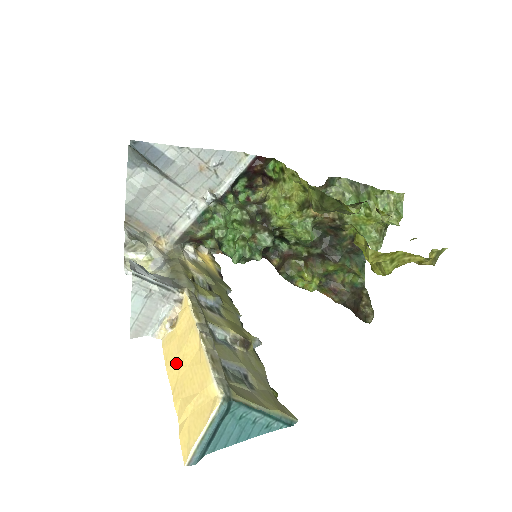
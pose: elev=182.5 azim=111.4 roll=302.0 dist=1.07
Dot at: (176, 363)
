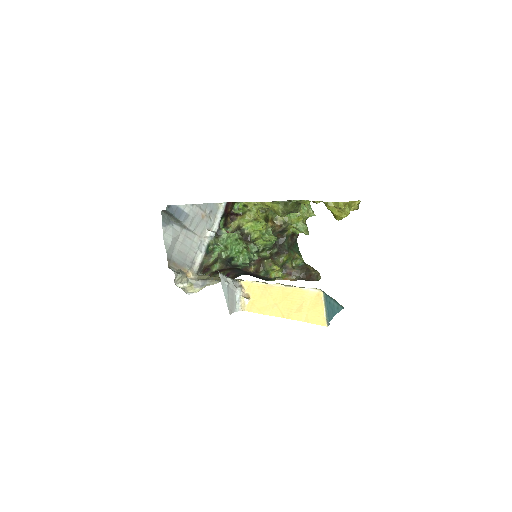
Dot at: (271, 307)
